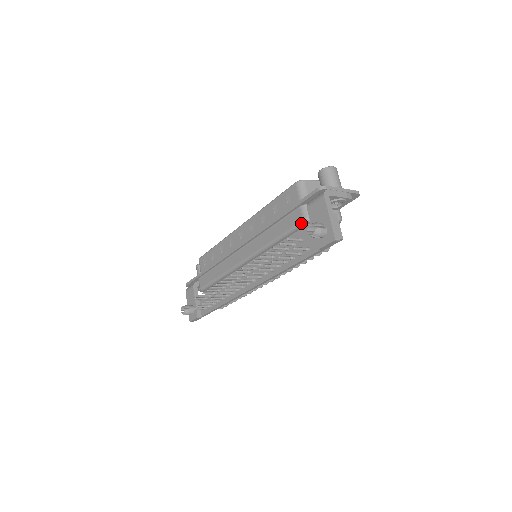
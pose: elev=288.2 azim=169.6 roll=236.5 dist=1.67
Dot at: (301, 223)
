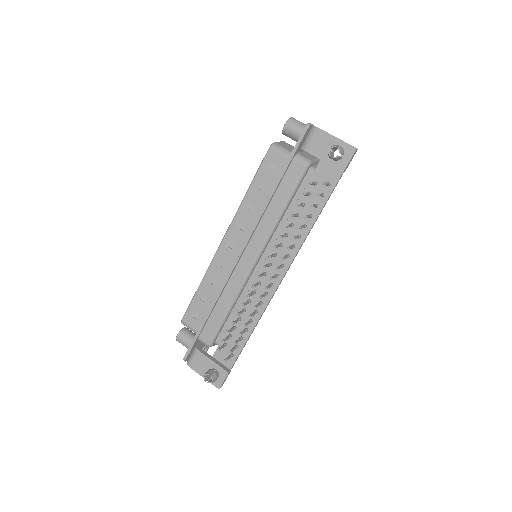
Dot at: (304, 170)
